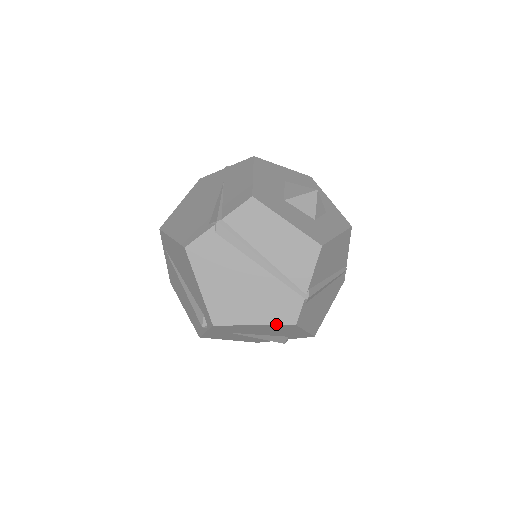
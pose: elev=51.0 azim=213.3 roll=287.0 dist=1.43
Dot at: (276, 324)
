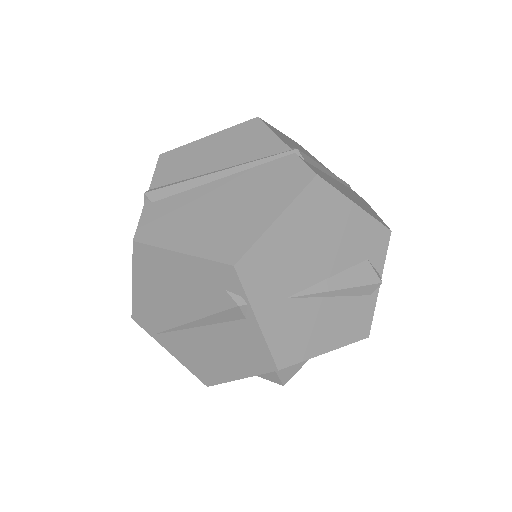
Dot at: (297, 195)
